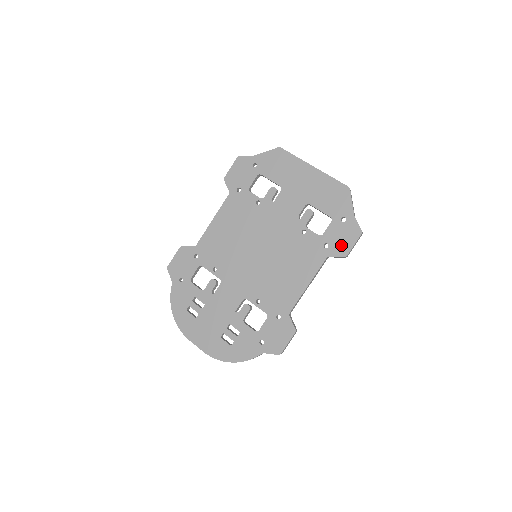
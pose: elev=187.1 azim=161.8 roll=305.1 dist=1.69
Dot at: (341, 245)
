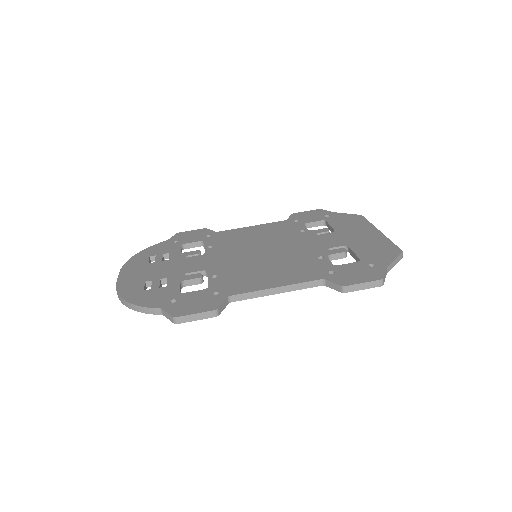
Dot at: (348, 277)
